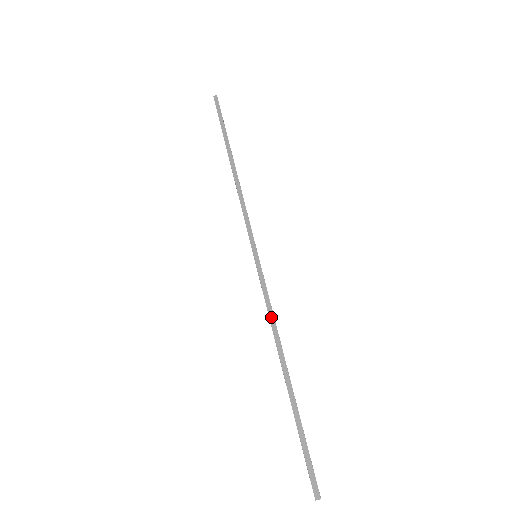
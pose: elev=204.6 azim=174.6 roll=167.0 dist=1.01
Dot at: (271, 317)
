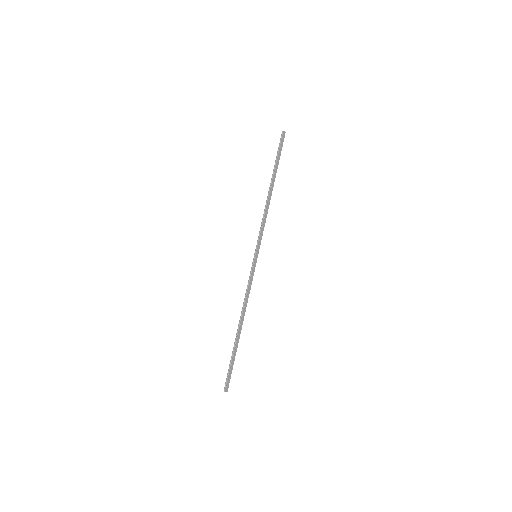
Dot at: (248, 296)
